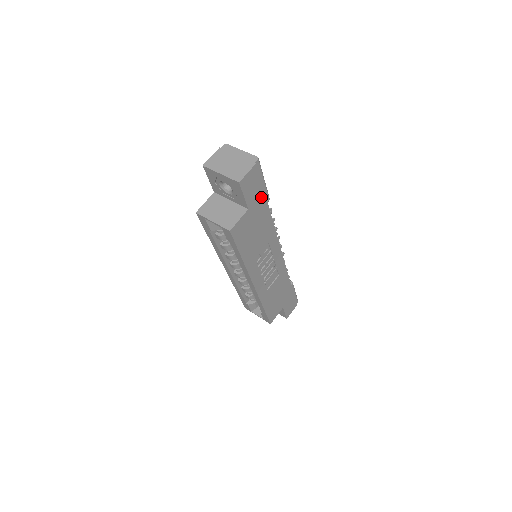
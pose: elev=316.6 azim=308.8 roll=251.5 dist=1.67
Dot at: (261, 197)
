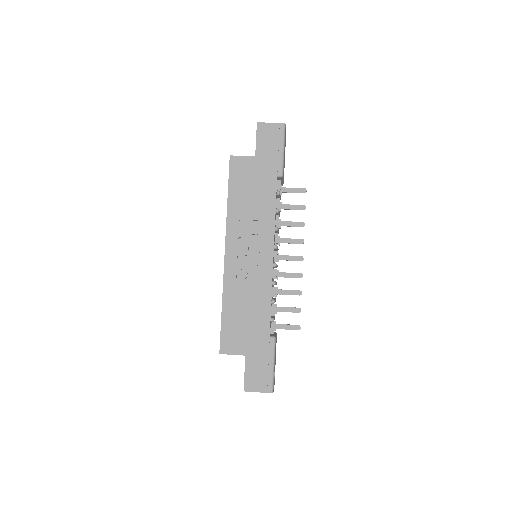
Dot at: (273, 160)
